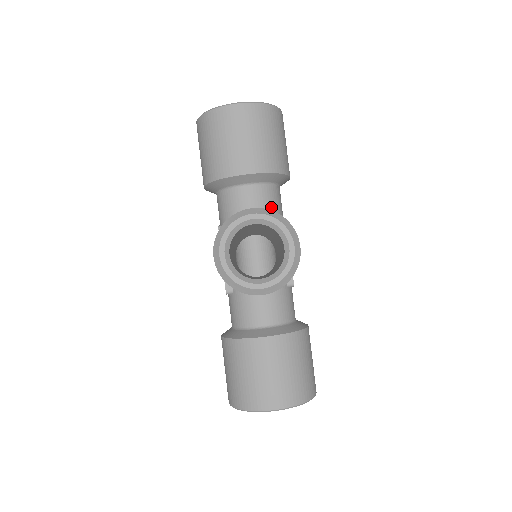
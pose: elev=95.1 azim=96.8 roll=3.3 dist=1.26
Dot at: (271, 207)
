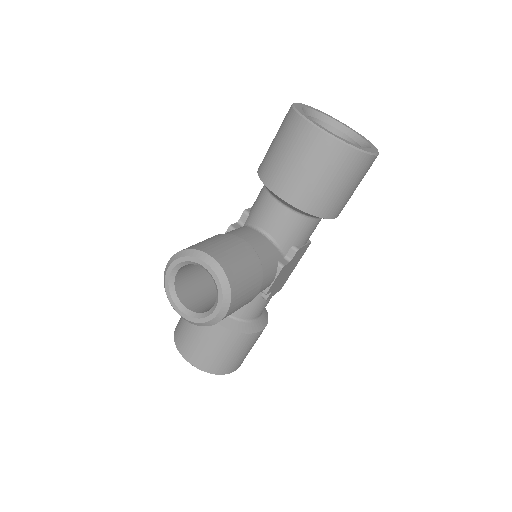
Dot at: (290, 234)
